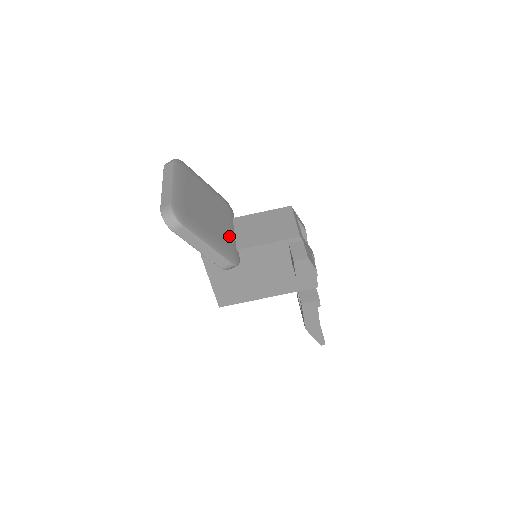
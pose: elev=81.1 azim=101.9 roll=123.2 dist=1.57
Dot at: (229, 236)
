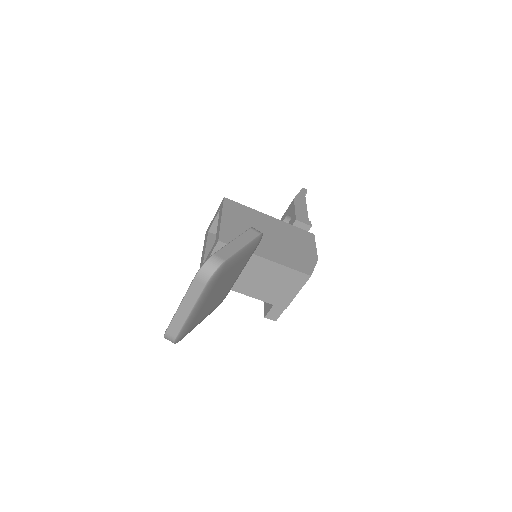
Dot at: occluded
